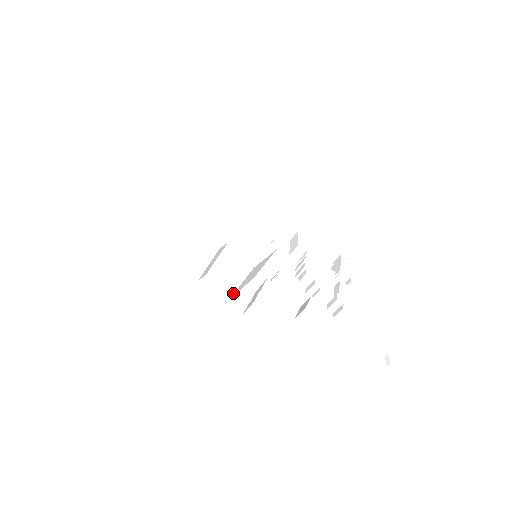
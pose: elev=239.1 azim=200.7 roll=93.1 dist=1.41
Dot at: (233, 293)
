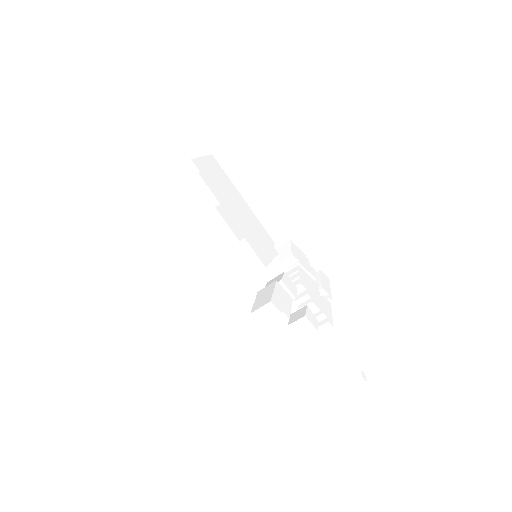
Dot at: (231, 289)
